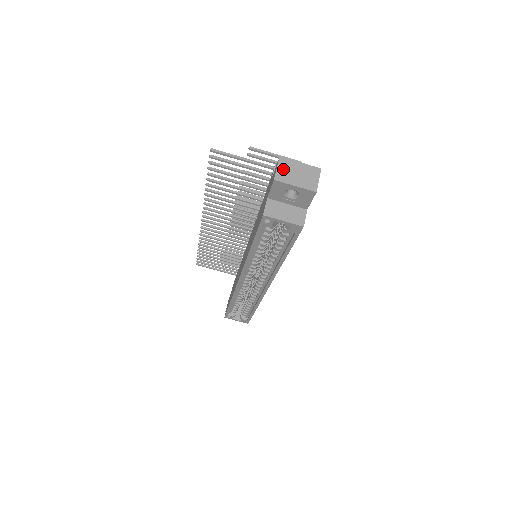
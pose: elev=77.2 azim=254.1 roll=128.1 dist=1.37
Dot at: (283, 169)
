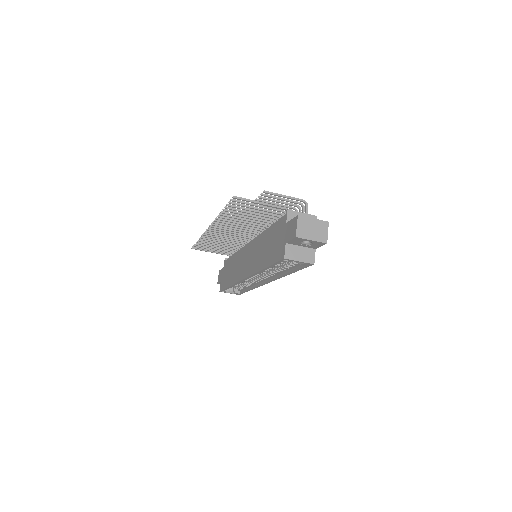
Dot at: (301, 226)
